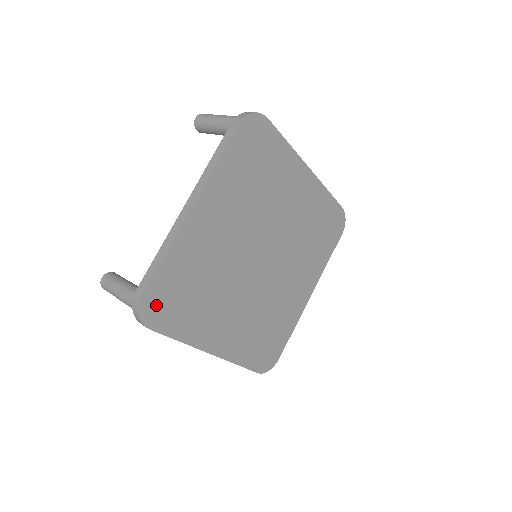
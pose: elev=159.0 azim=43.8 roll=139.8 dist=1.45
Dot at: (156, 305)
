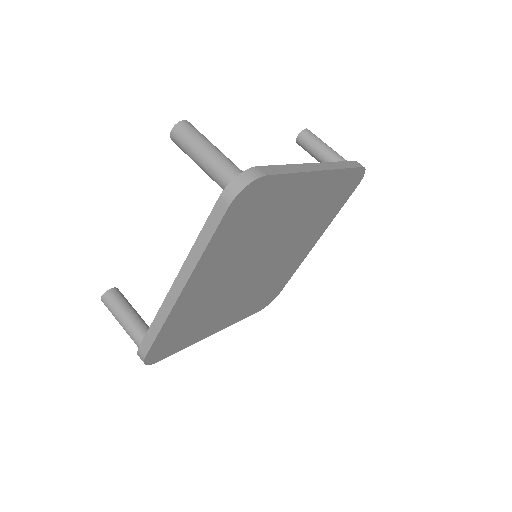
Dot at: (159, 351)
